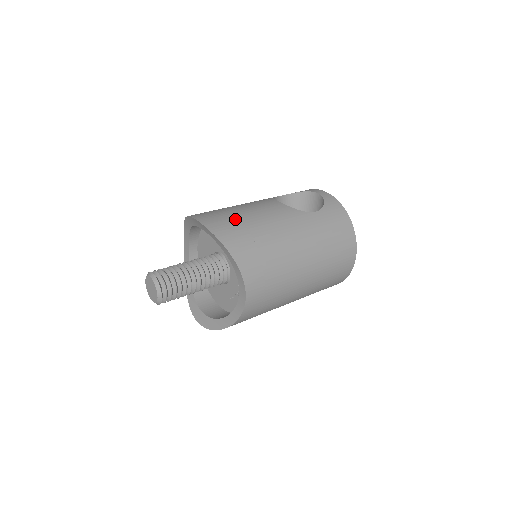
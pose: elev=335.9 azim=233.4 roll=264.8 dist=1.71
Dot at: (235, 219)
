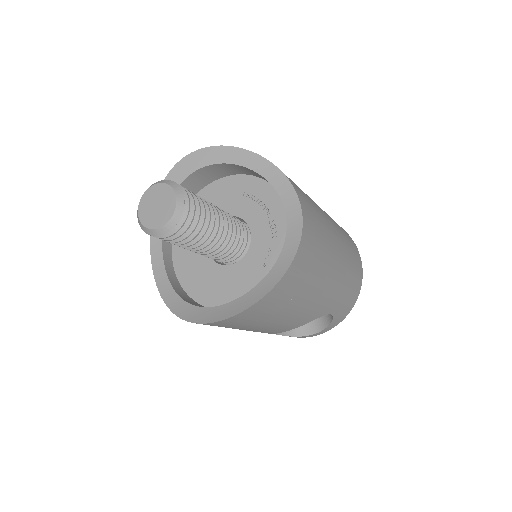
Dot at: occluded
